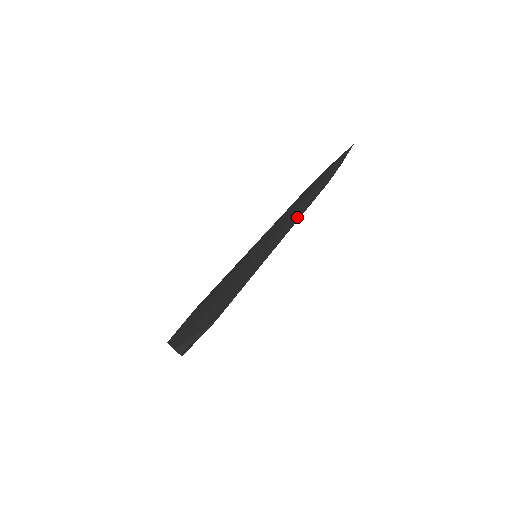
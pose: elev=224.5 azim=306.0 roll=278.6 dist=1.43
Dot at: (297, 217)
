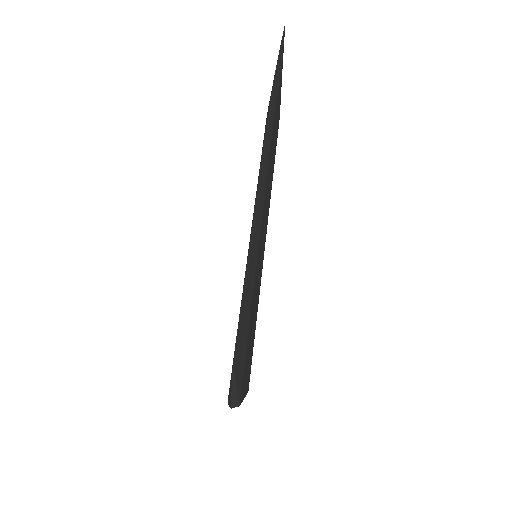
Dot at: occluded
